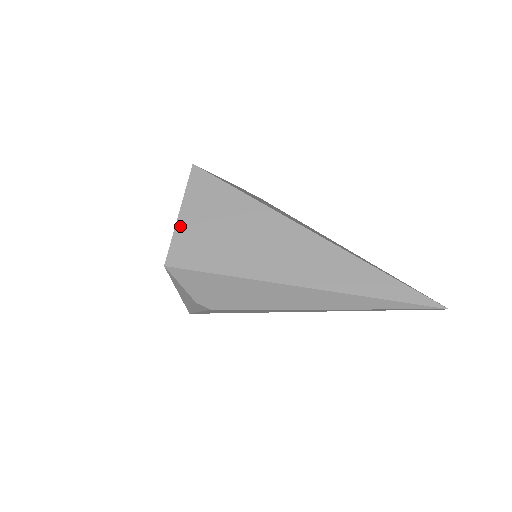
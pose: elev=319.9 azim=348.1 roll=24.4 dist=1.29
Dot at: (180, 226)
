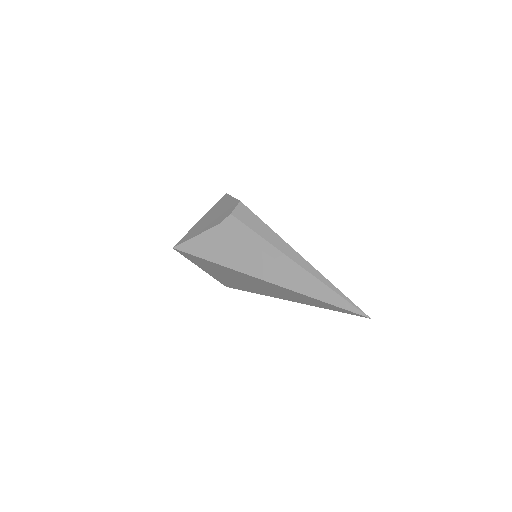
Dot at: (209, 274)
